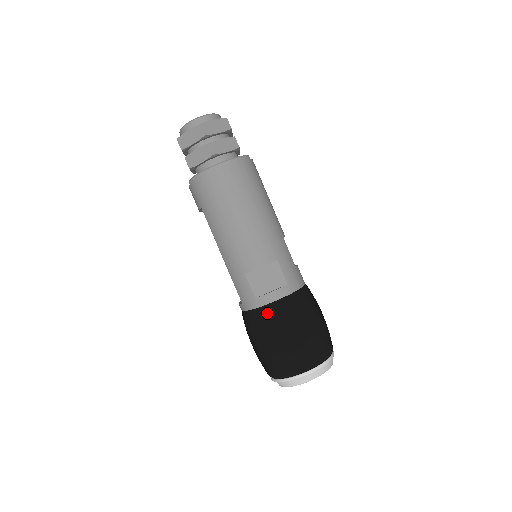
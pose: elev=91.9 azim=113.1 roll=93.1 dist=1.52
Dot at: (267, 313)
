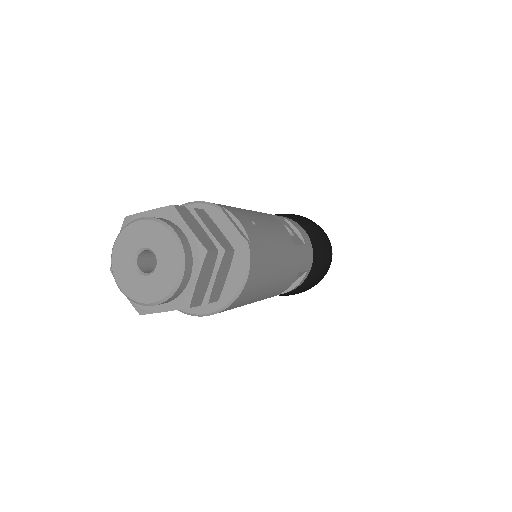
Dot at: (292, 293)
